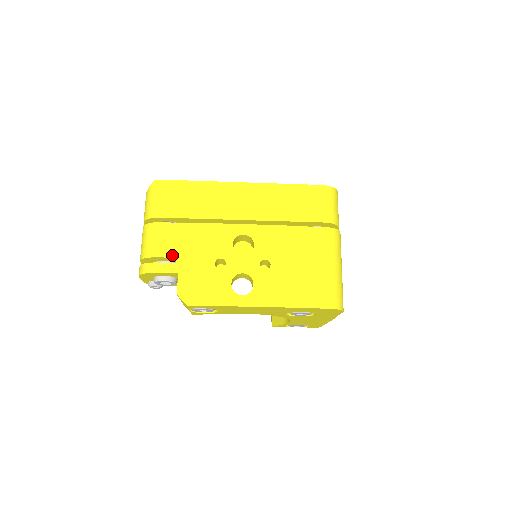
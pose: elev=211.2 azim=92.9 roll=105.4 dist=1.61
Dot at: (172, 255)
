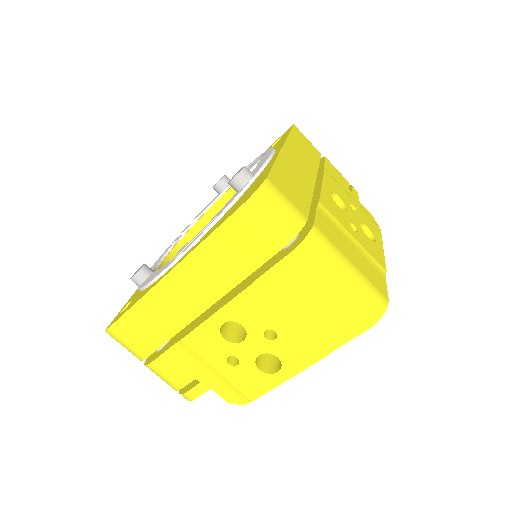
Dot at: (190, 379)
